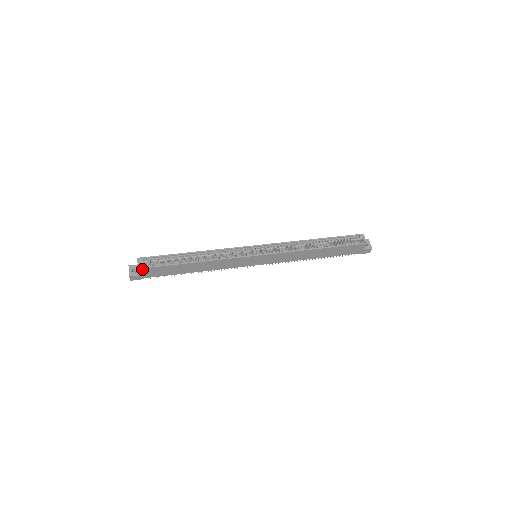
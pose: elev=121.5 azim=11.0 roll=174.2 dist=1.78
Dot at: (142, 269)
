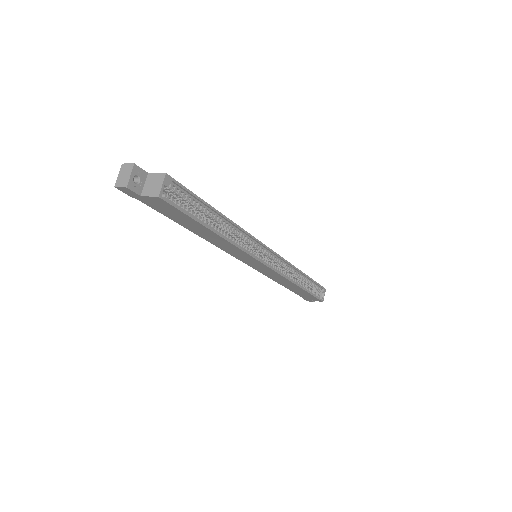
Dot at: (161, 199)
